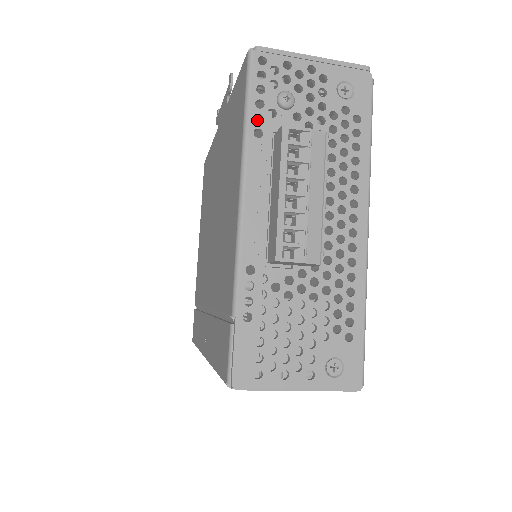
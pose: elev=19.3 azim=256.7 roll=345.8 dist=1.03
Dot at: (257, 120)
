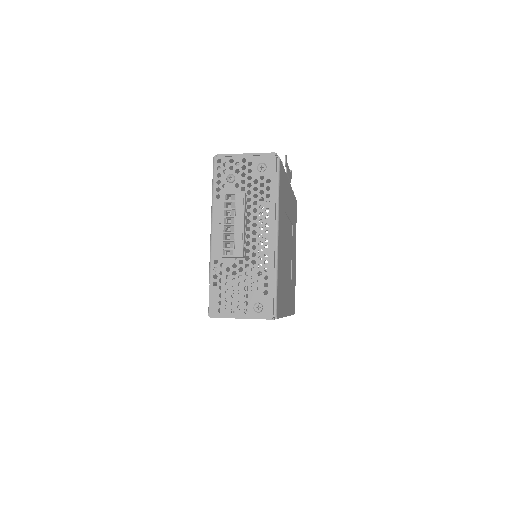
Dot at: occluded
